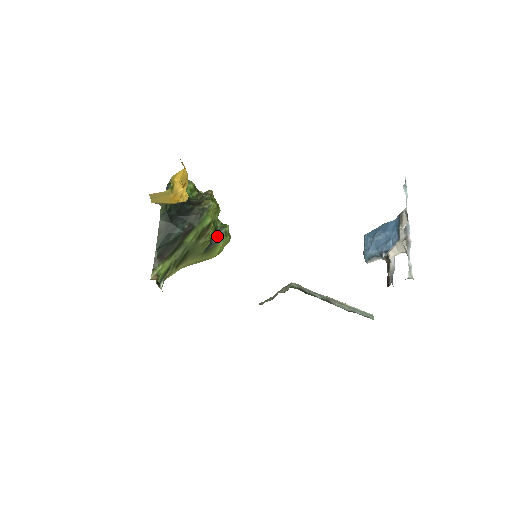
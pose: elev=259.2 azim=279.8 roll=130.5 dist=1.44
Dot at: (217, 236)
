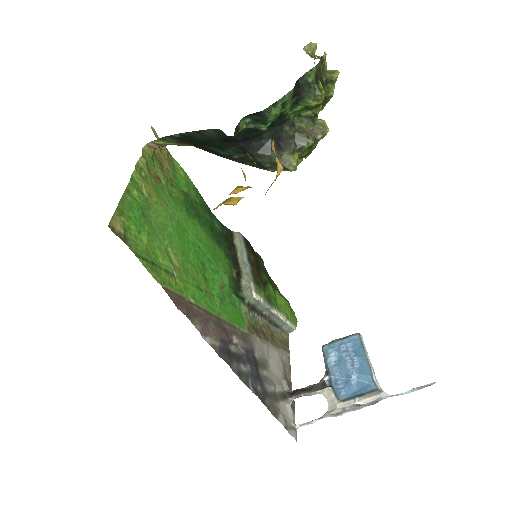
Dot at: occluded
